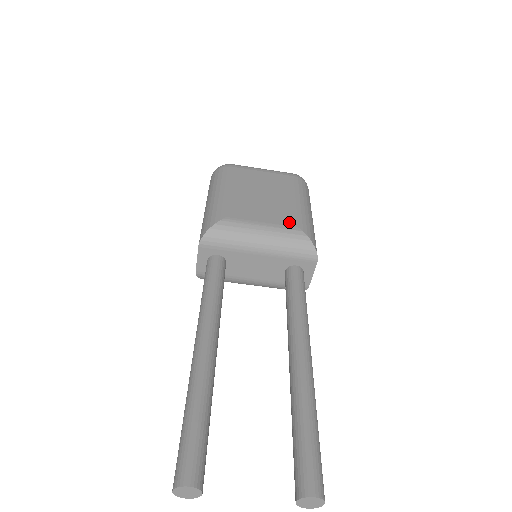
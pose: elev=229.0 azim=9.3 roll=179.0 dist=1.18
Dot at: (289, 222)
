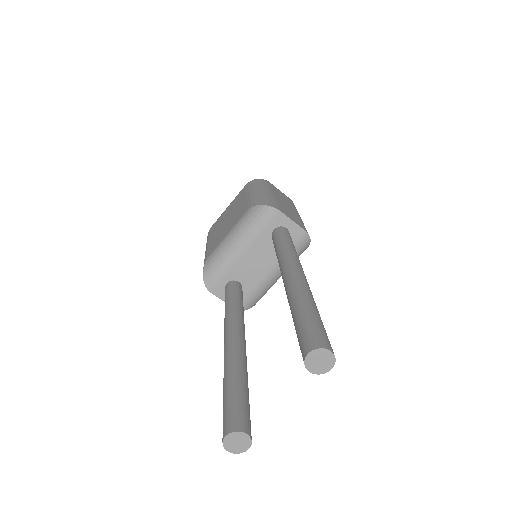
Dot at: (243, 213)
